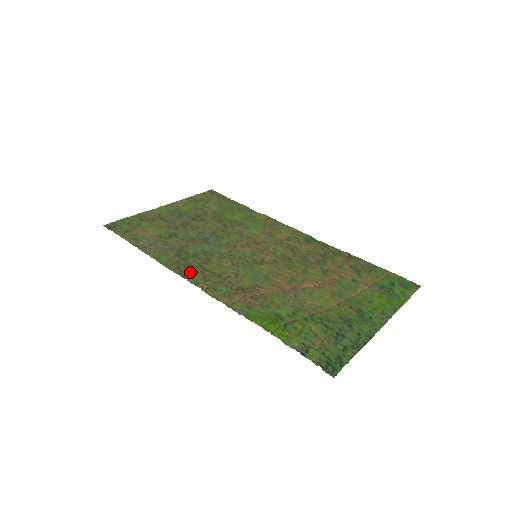
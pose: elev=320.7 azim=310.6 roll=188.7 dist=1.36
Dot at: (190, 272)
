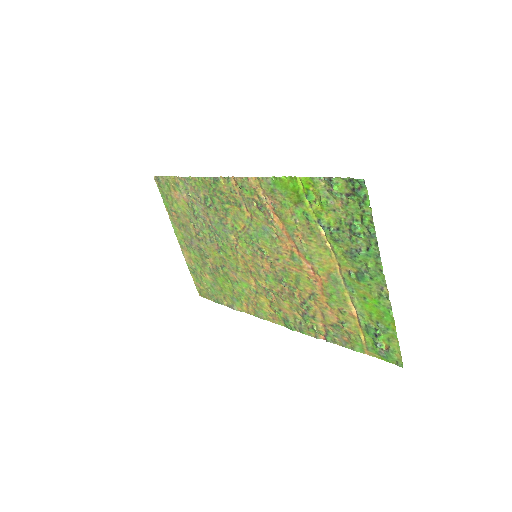
Dot at: (220, 188)
